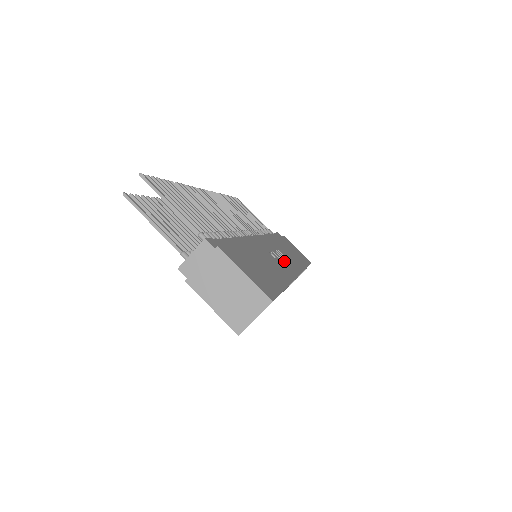
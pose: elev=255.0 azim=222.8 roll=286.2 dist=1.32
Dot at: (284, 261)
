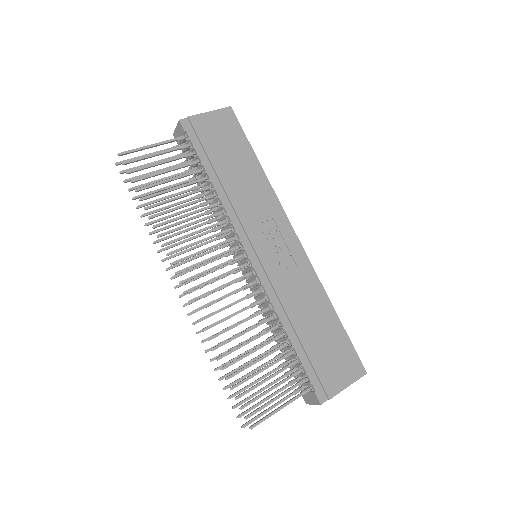
Dot at: (282, 244)
